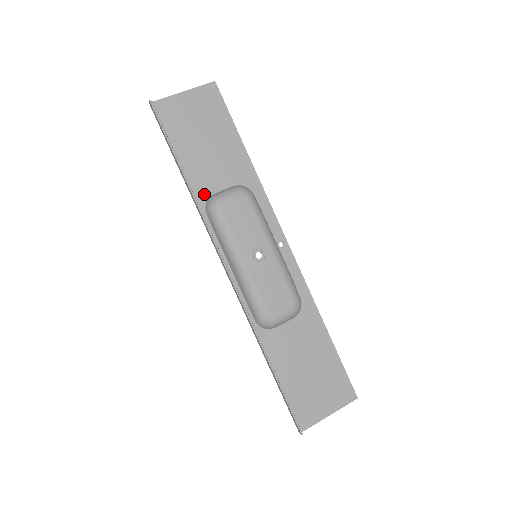
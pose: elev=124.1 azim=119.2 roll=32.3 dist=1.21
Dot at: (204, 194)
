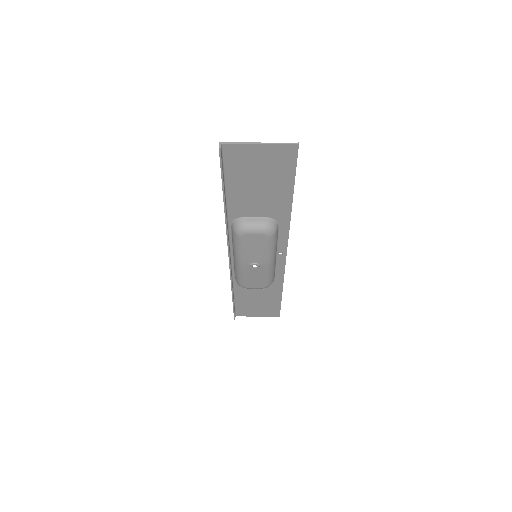
Dot at: (237, 215)
